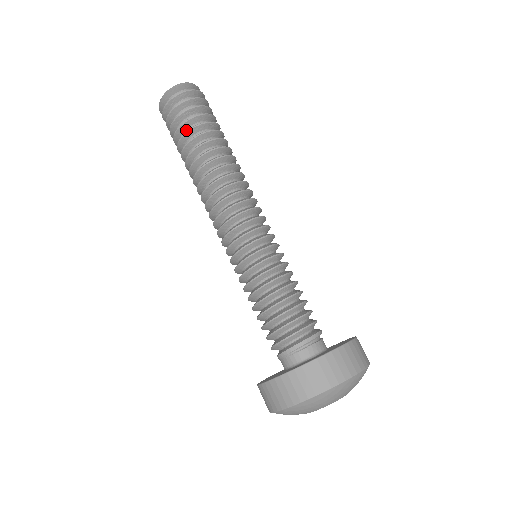
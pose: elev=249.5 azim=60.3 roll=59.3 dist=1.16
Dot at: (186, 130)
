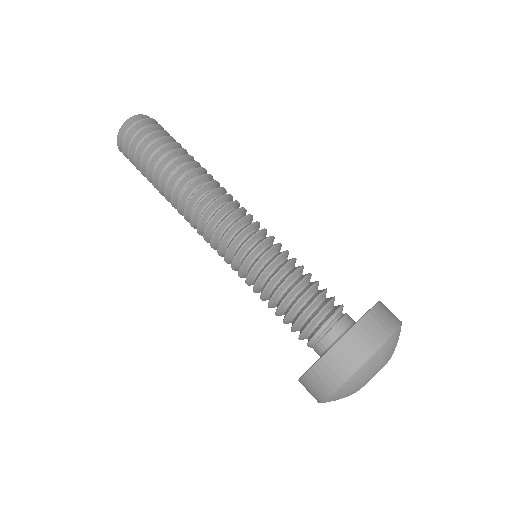
Dot at: occluded
